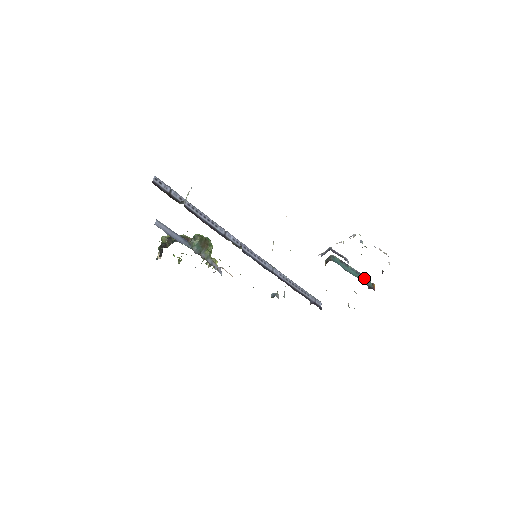
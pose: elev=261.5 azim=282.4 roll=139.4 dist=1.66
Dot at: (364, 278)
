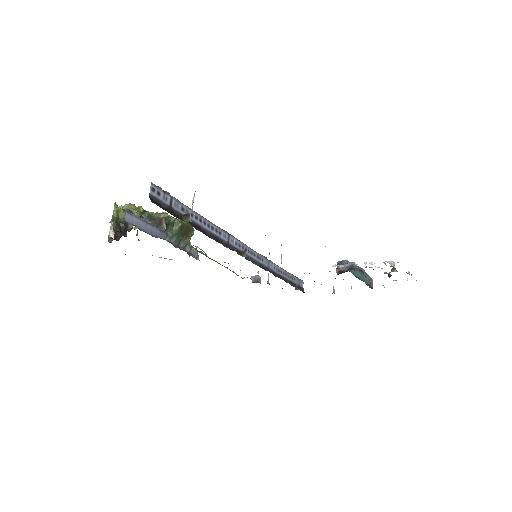
Dot at: (367, 277)
